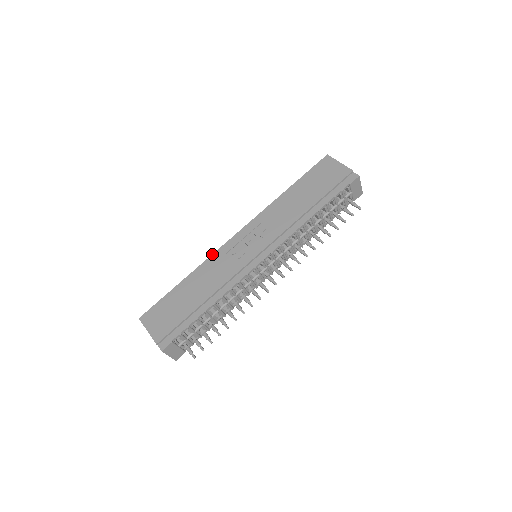
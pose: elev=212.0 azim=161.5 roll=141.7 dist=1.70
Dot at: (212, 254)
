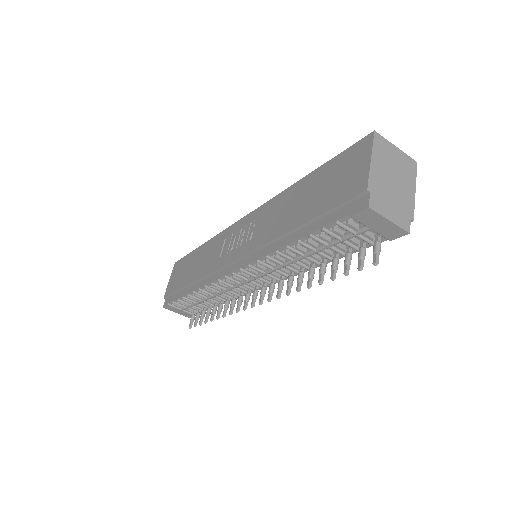
Dot at: (223, 230)
